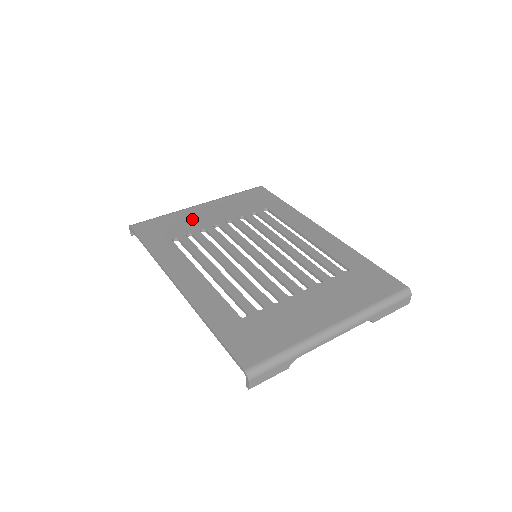
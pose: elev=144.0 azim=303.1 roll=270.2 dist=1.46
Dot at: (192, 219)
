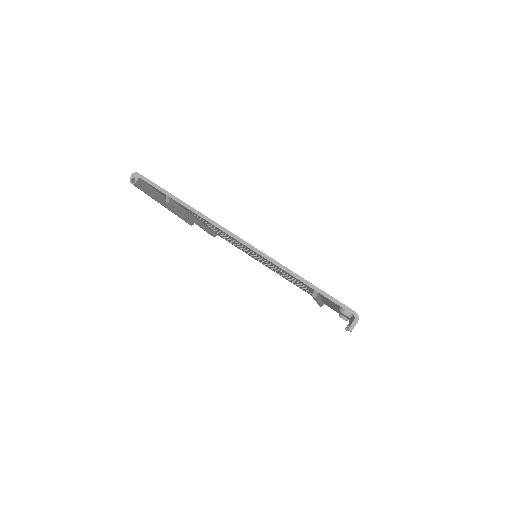
Dot at: occluded
